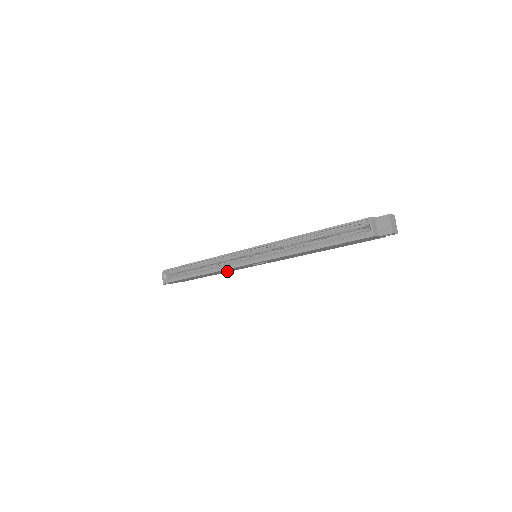
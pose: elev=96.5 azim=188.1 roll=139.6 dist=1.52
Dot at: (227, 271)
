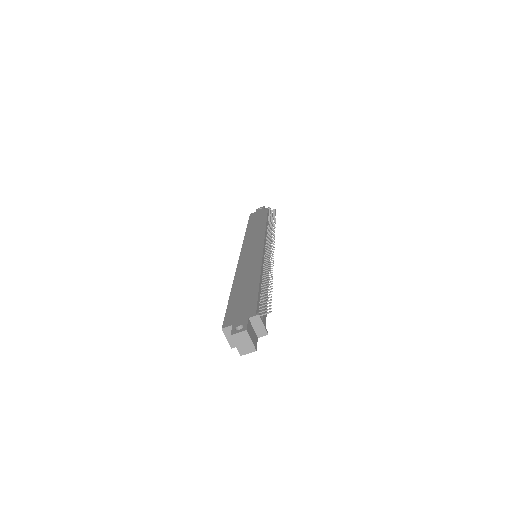
Dot at: occluded
